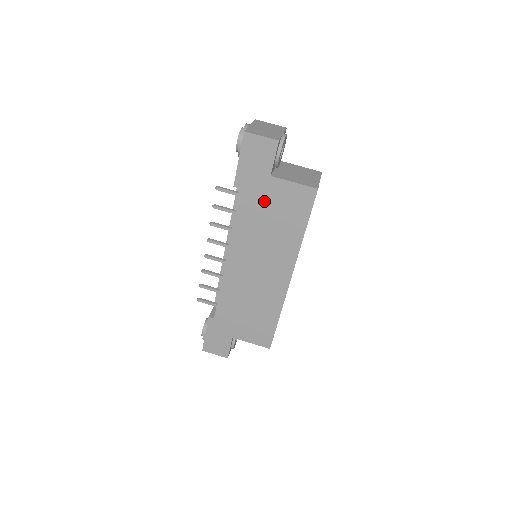
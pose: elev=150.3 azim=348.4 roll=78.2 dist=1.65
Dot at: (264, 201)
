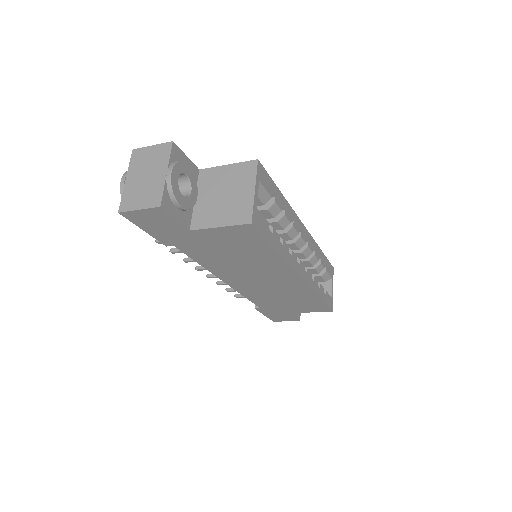
Dot at: (208, 246)
